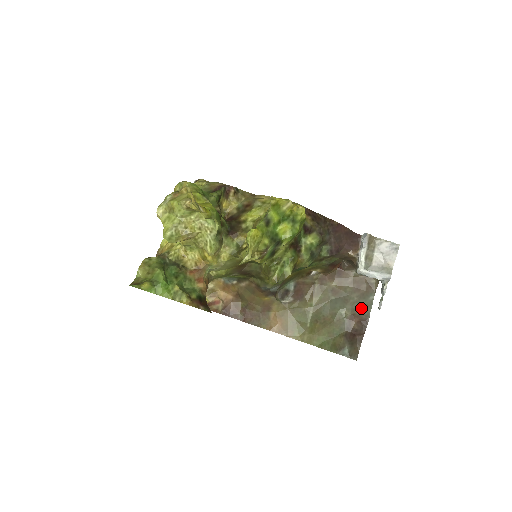
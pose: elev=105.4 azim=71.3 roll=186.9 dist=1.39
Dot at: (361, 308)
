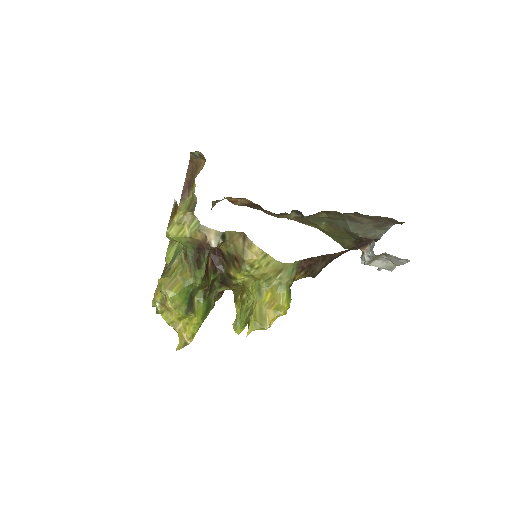
Dot at: (374, 234)
